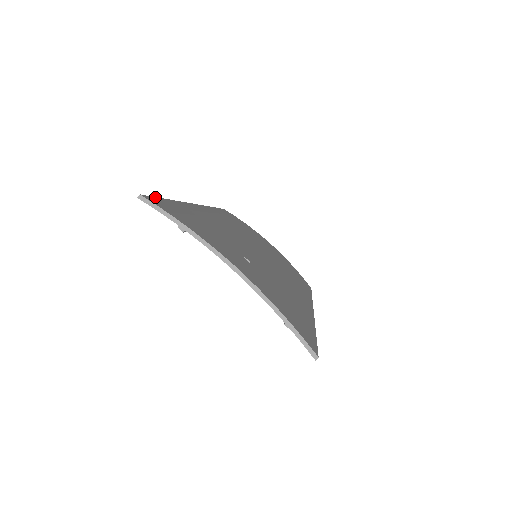
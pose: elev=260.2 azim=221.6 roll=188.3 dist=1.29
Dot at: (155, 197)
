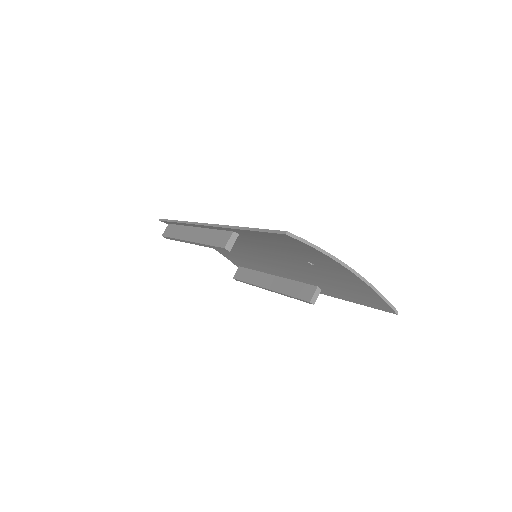
Dot at: (268, 229)
